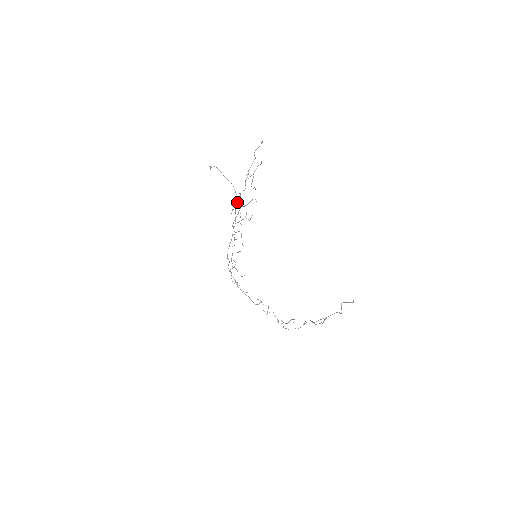
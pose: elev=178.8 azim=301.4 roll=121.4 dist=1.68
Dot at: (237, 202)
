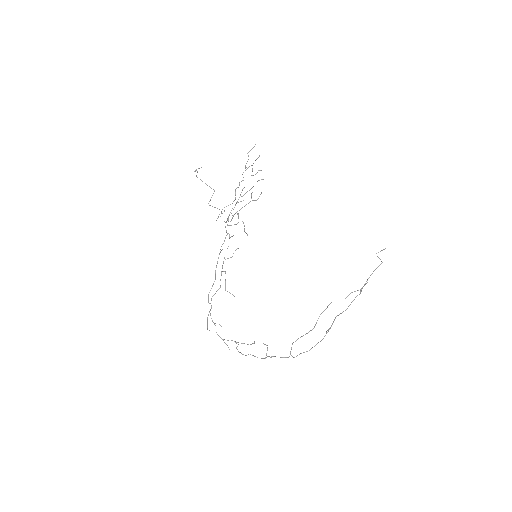
Dot at: occluded
